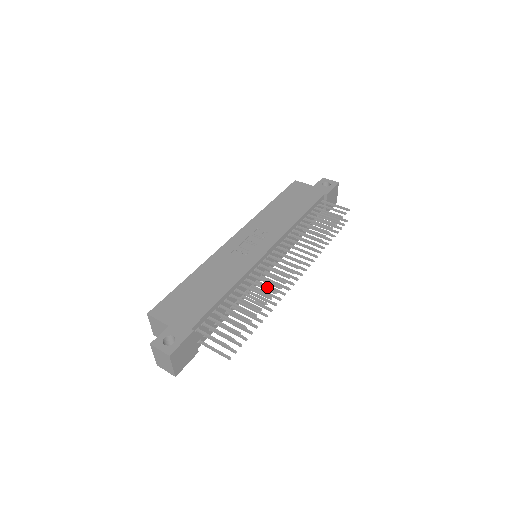
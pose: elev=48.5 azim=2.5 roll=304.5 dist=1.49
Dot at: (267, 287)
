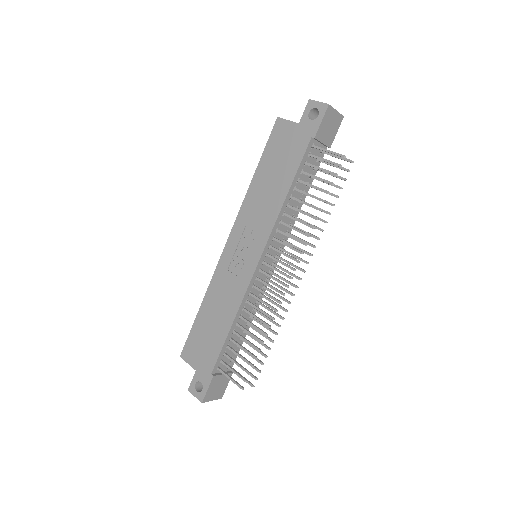
Dot at: occluded
